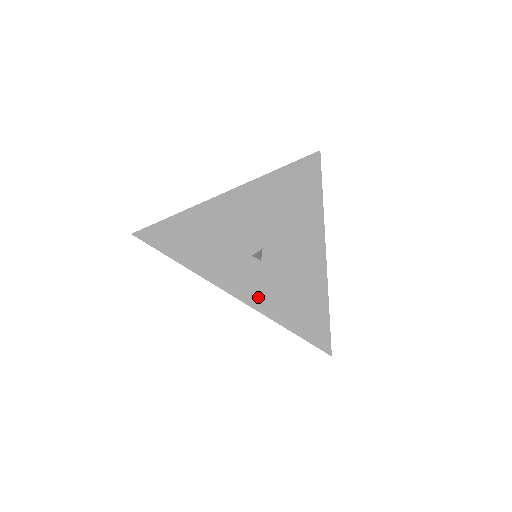
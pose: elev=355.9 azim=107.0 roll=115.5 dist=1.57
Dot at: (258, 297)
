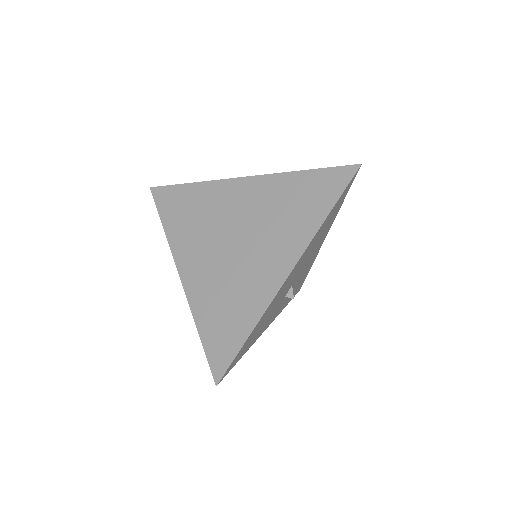
Dot at: occluded
